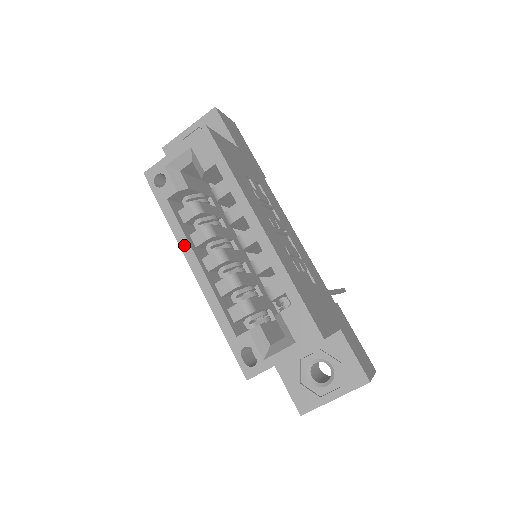
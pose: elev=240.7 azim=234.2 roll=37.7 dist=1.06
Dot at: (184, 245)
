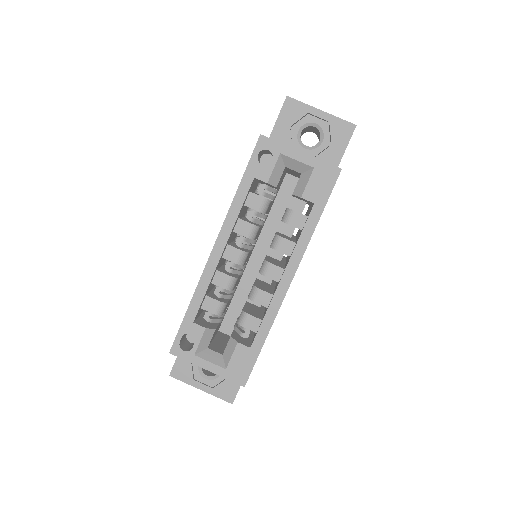
Dot at: (228, 224)
